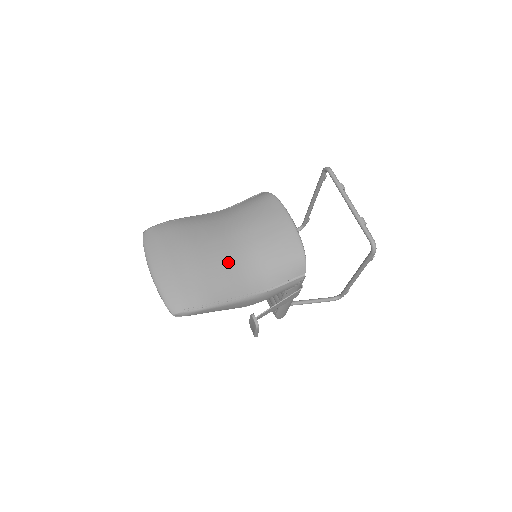
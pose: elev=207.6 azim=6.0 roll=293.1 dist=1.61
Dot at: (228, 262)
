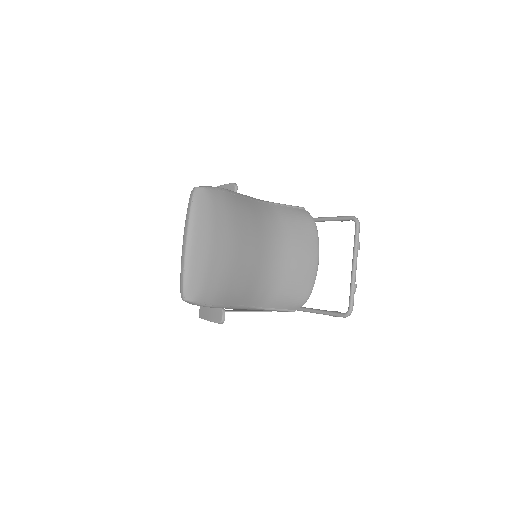
Dot at: (254, 271)
